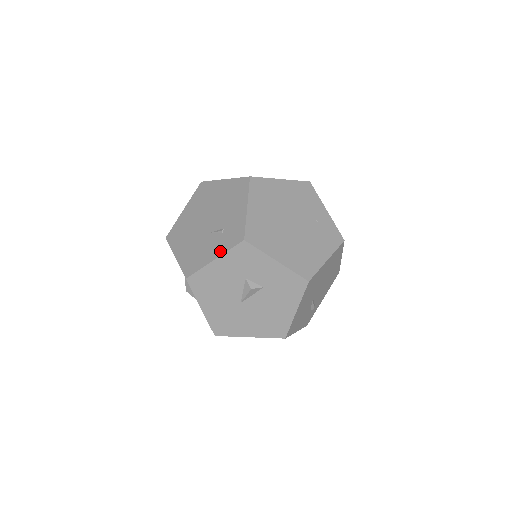
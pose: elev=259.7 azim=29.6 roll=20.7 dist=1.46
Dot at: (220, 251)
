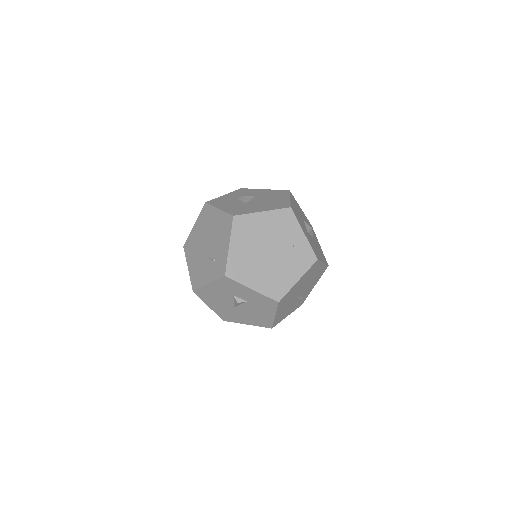
Dot at: (211, 278)
